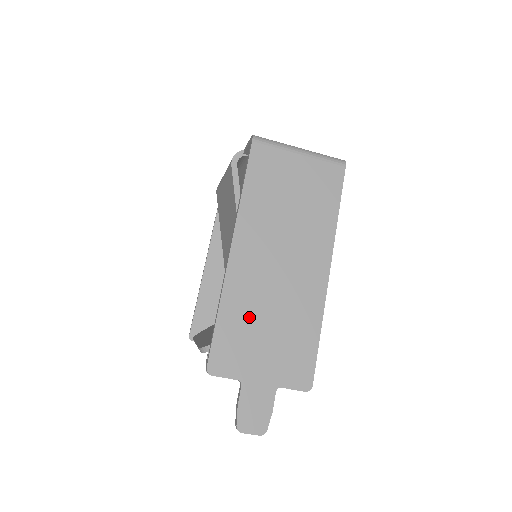
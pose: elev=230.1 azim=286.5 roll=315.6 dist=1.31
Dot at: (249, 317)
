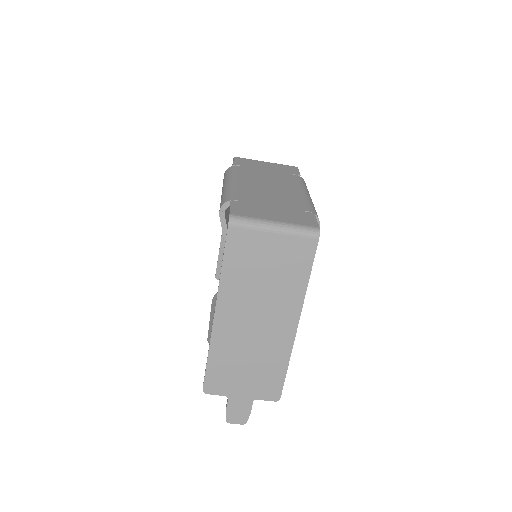
Dot at: (232, 359)
